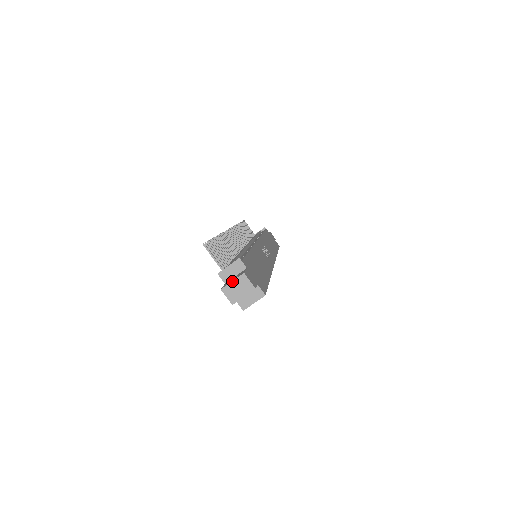
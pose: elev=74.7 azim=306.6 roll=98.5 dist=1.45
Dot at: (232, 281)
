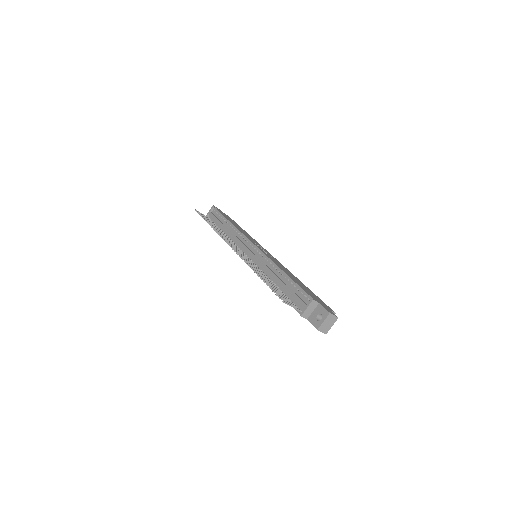
Dot at: (323, 322)
